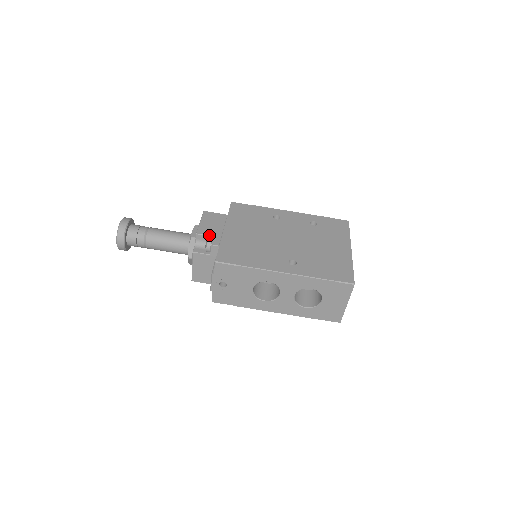
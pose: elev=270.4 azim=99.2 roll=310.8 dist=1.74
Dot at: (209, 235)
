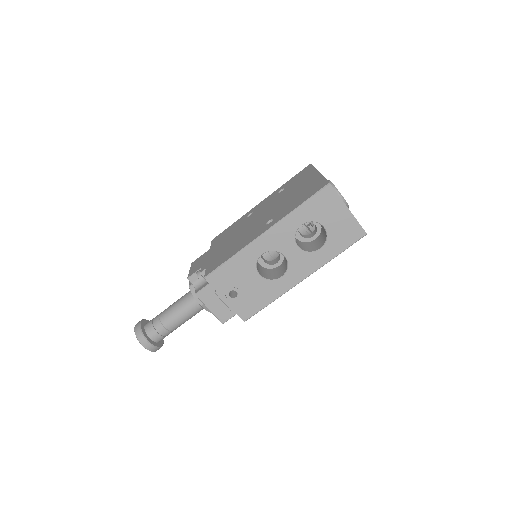
Dot at: (197, 270)
